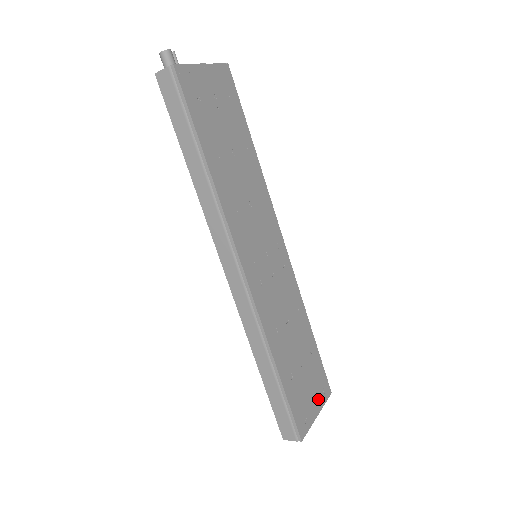
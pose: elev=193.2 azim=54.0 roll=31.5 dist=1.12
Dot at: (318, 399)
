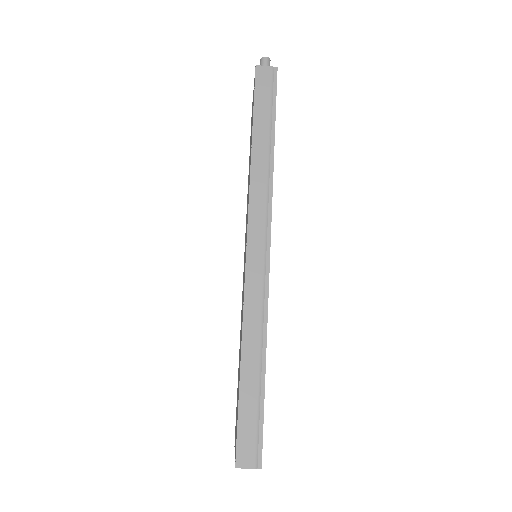
Dot at: occluded
